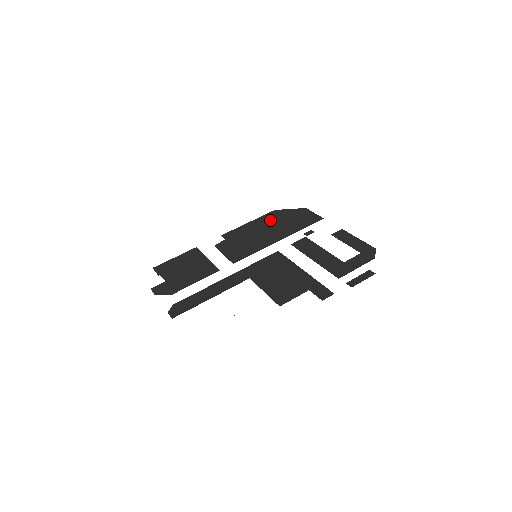
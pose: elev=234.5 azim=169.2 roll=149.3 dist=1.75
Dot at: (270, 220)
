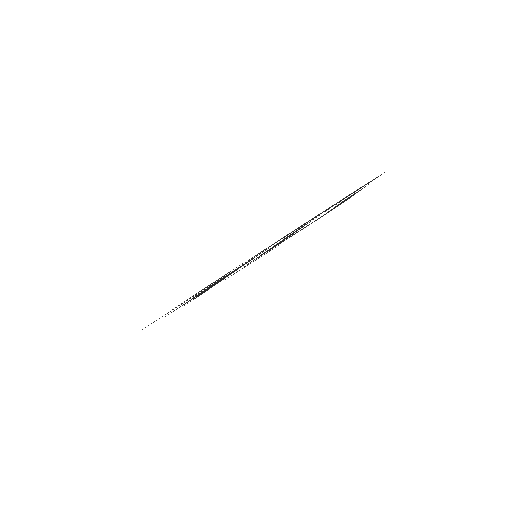
Dot at: occluded
